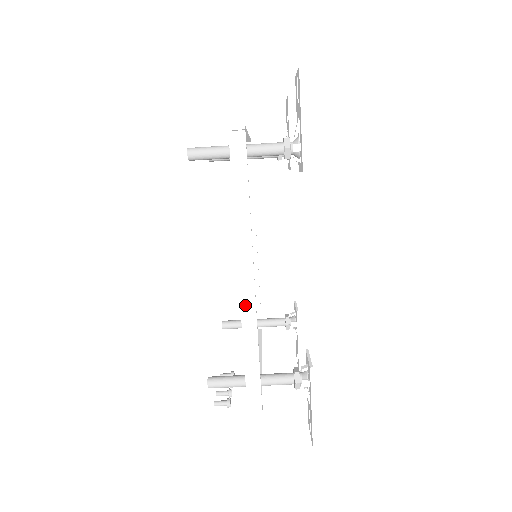
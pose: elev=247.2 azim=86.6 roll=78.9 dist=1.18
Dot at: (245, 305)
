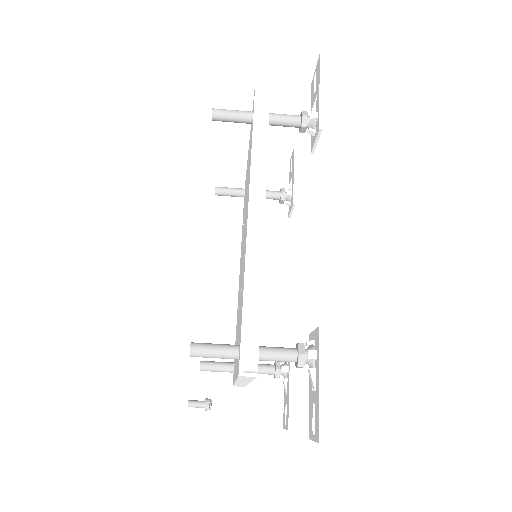
Dot at: (252, 240)
